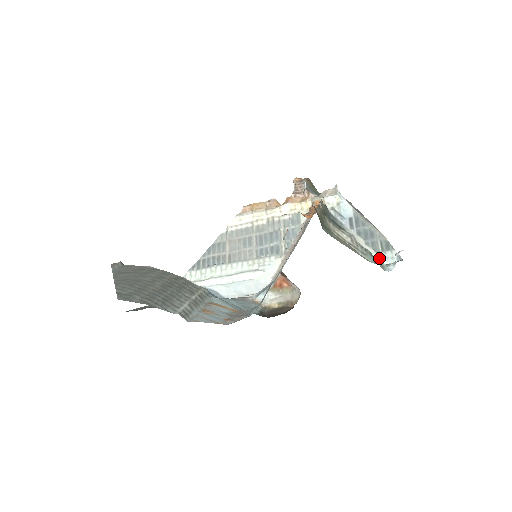
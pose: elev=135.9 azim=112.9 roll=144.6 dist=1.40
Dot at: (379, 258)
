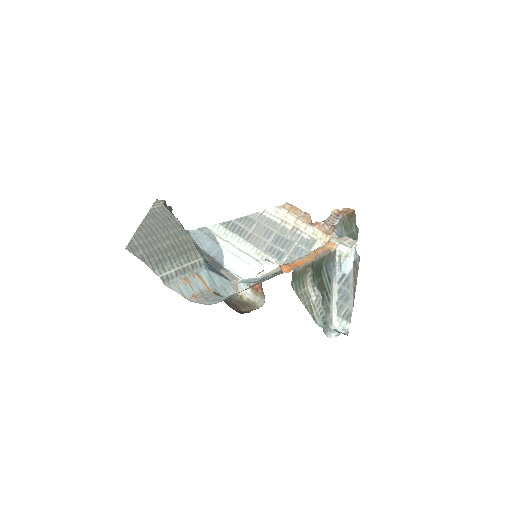
Dot at: (335, 320)
